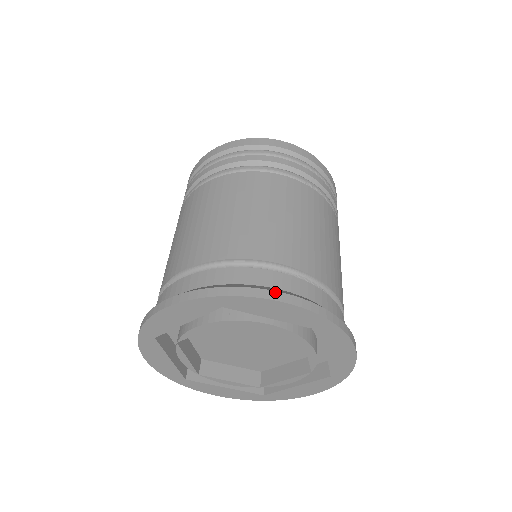
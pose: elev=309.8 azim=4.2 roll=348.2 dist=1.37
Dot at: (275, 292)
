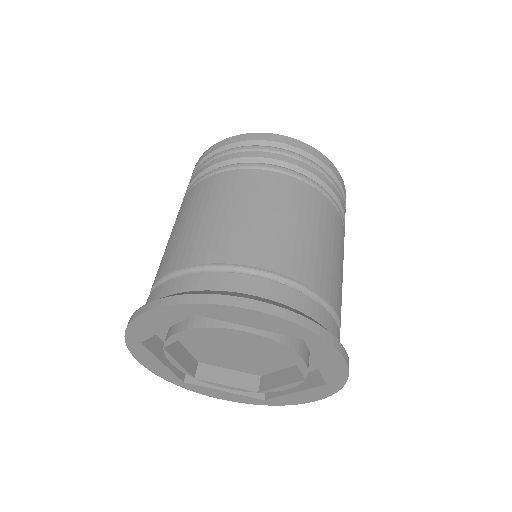
Dot at: (246, 299)
